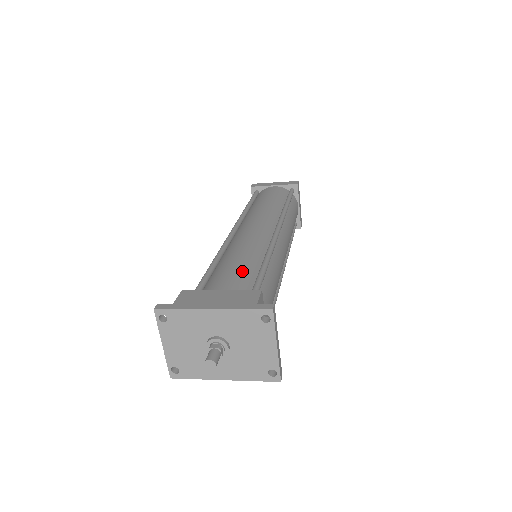
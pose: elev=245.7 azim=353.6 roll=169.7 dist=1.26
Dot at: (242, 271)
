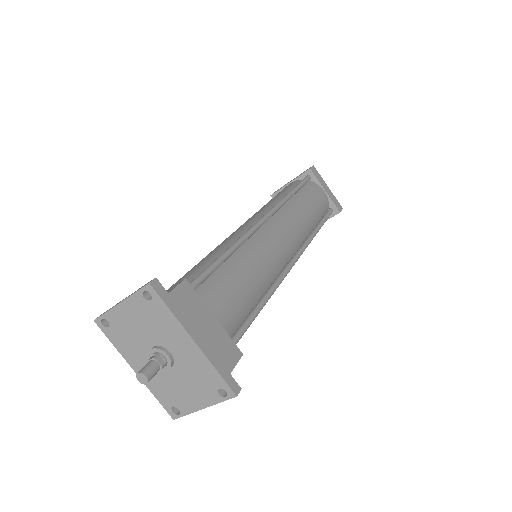
Dot at: (243, 301)
